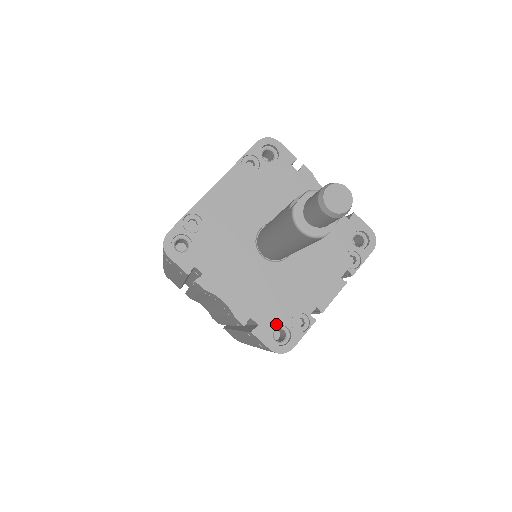
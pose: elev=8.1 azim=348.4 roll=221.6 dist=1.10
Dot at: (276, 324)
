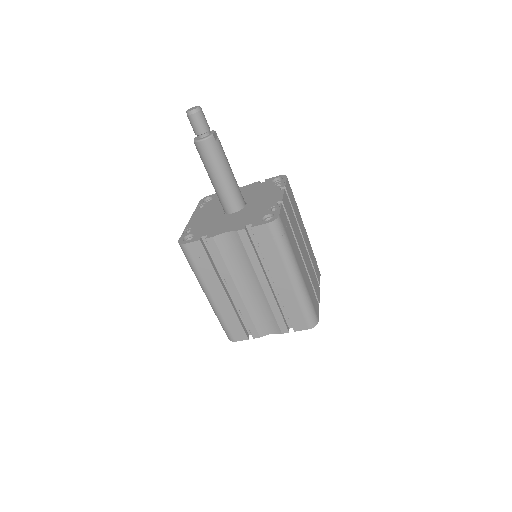
Dot at: (261, 218)
